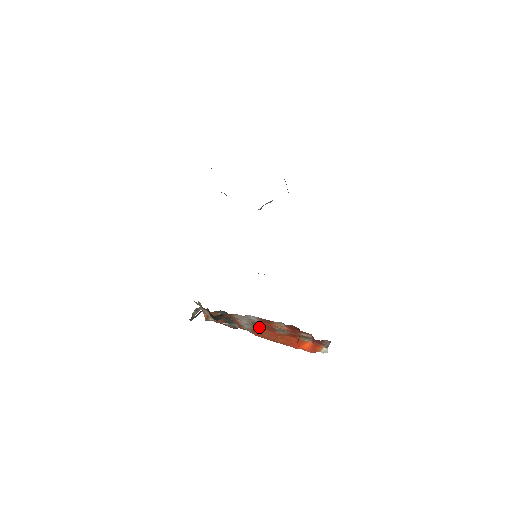
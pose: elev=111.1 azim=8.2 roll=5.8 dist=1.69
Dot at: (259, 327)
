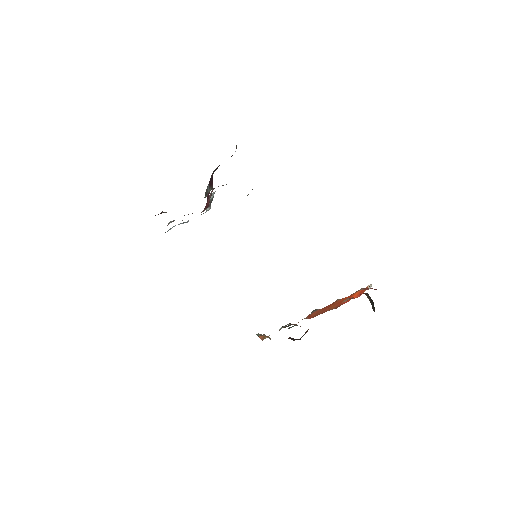
Dot at: (314, 312)
